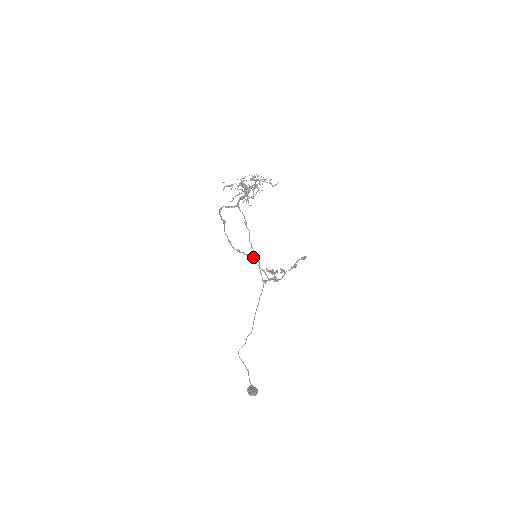
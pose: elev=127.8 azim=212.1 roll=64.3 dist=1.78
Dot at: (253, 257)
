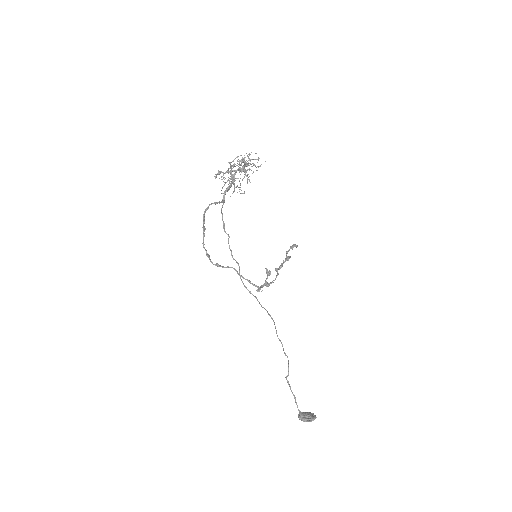
Dot at: (234, 268)
